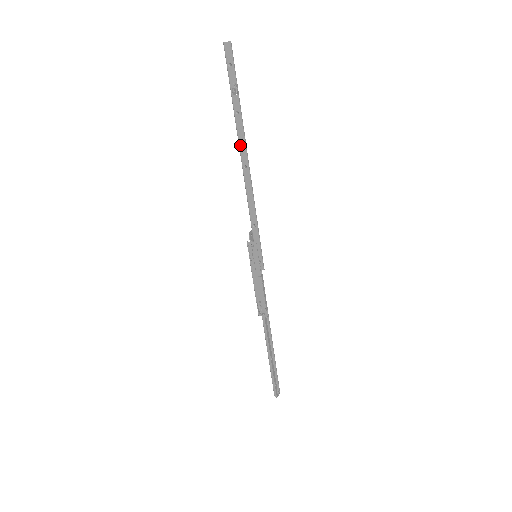
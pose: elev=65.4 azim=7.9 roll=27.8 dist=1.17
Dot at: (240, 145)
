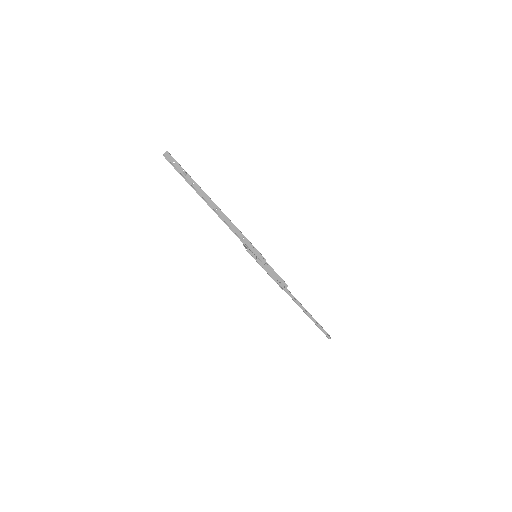
Dot at: (206, 200)
